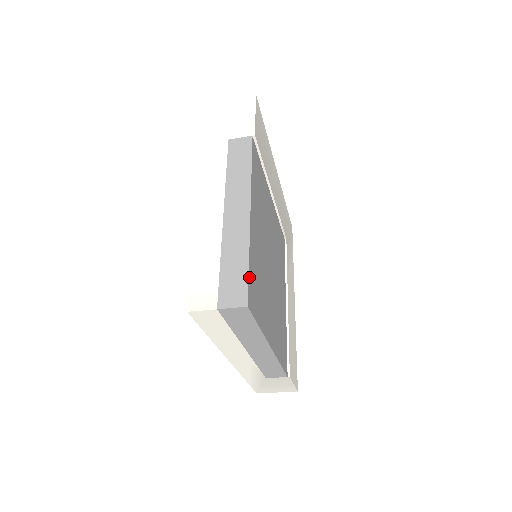
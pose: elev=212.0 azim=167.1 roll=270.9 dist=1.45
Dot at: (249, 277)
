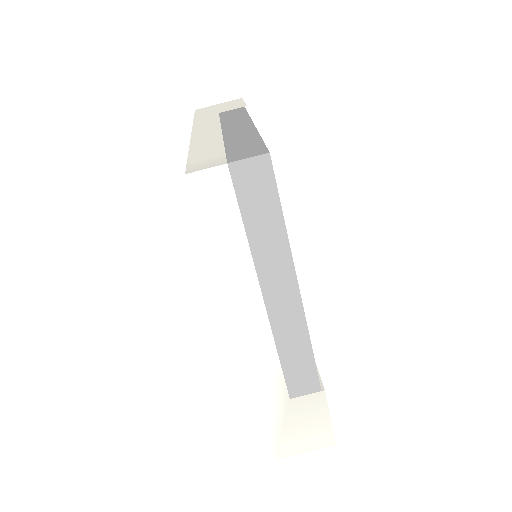
Dot at: occluded
